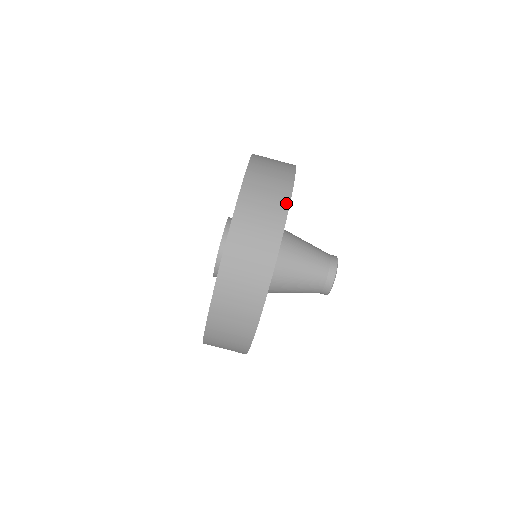
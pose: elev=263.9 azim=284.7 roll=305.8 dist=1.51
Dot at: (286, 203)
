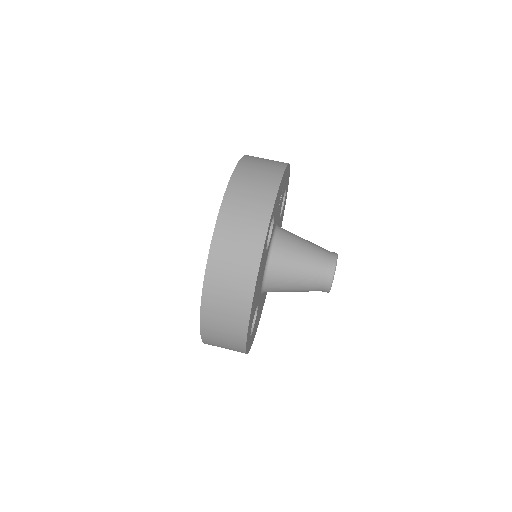
Dot at: occluded
